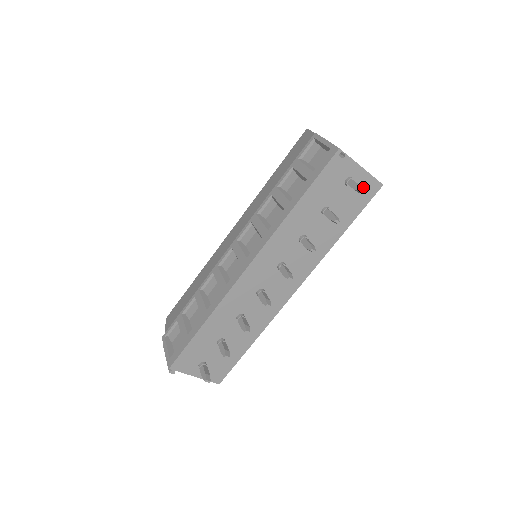
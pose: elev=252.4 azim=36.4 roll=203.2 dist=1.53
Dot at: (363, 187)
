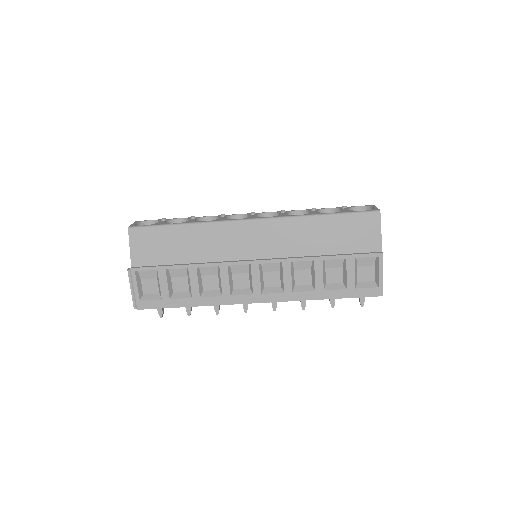
Dot at: occluded
